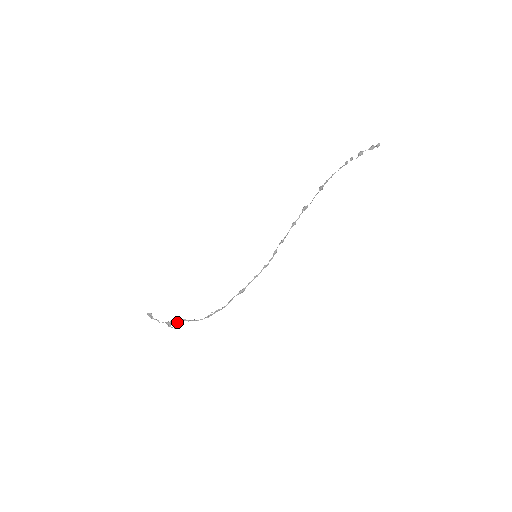
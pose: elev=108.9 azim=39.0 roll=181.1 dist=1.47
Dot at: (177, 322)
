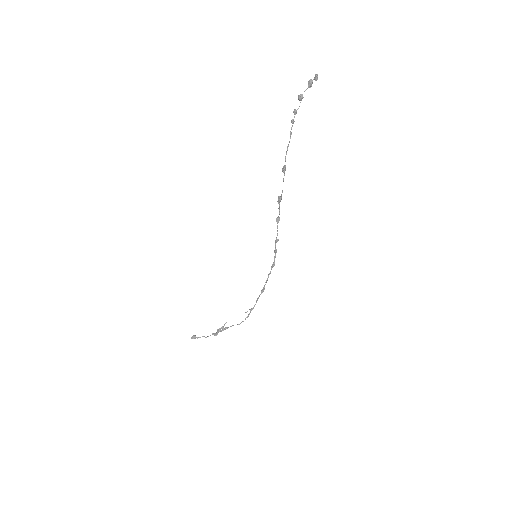
Dot at: (220, 330)
